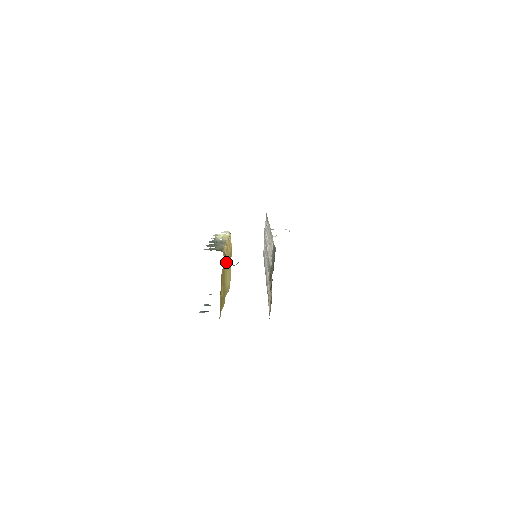
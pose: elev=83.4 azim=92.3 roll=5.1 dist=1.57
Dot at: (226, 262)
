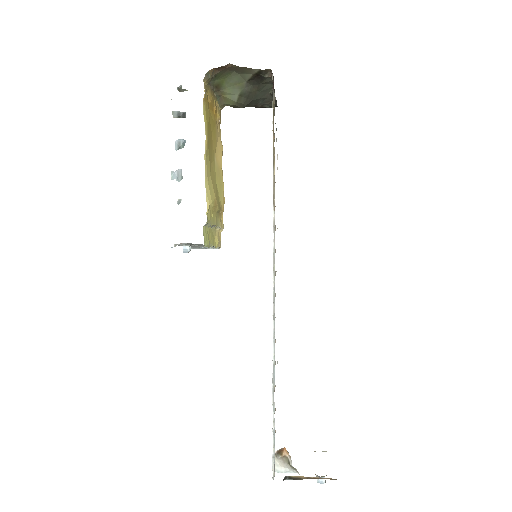
Dot at: (217, 168)
